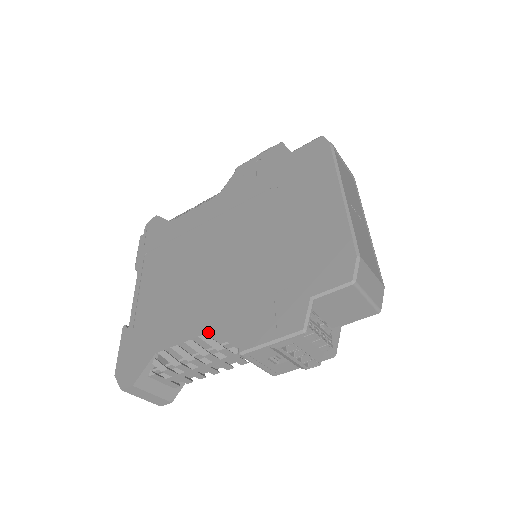
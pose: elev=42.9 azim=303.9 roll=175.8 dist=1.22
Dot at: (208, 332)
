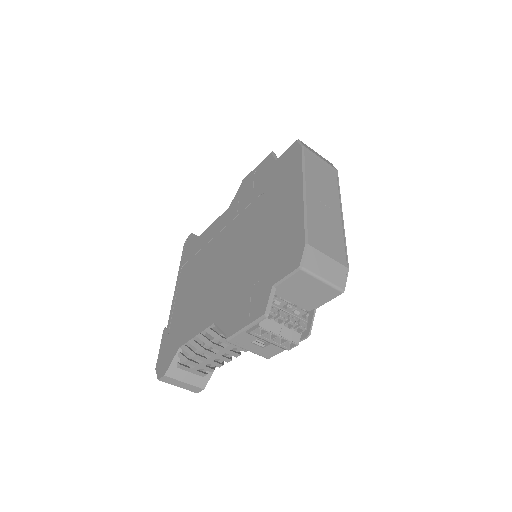
Dot at: (210, 325)
